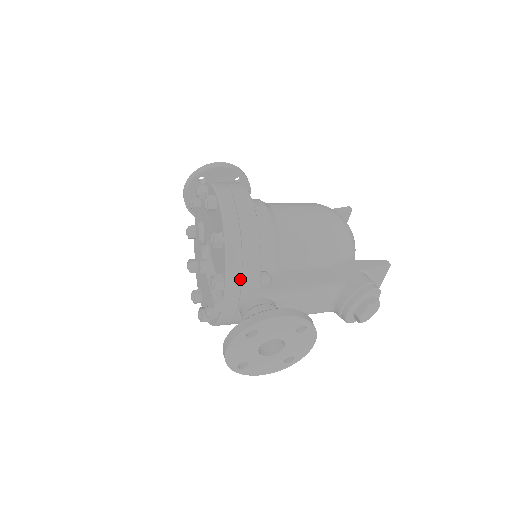
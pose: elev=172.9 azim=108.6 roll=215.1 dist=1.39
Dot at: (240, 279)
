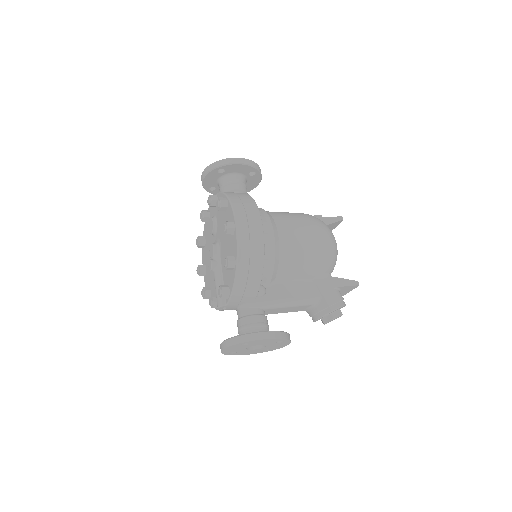
Dot at: (242, 294)
